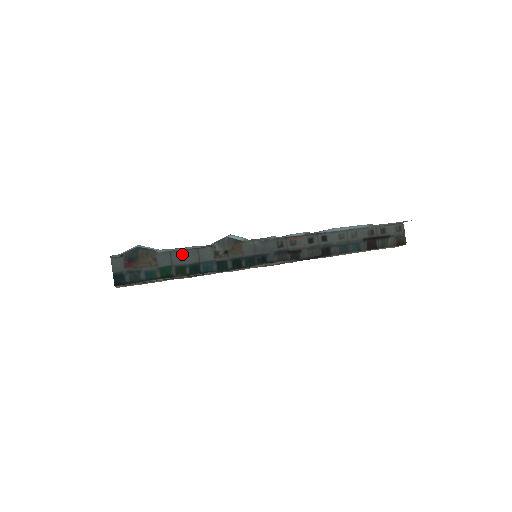
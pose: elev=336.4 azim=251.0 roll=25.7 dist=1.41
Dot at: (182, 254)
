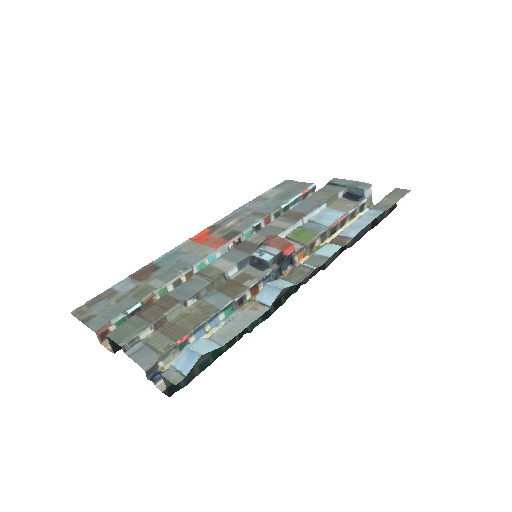
Dot at: occluded
